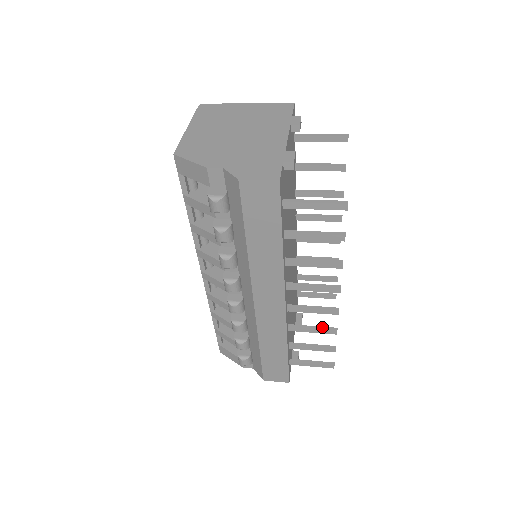
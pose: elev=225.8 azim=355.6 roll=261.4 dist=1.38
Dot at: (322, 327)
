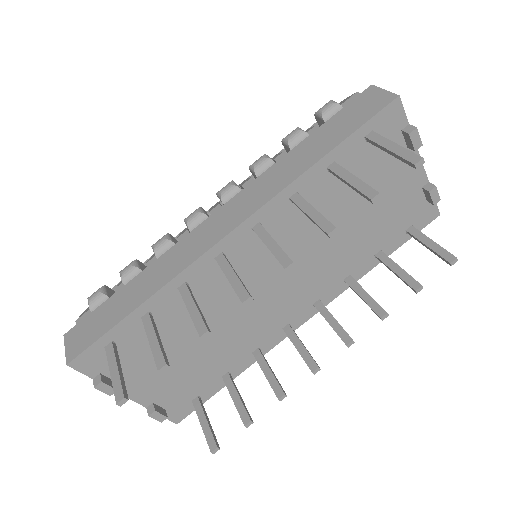
Dot at: occluded
